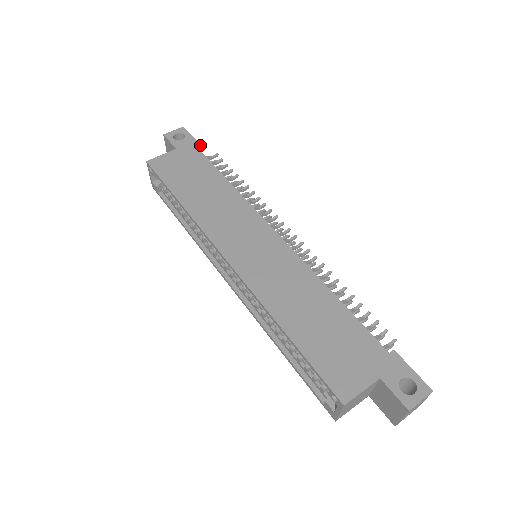
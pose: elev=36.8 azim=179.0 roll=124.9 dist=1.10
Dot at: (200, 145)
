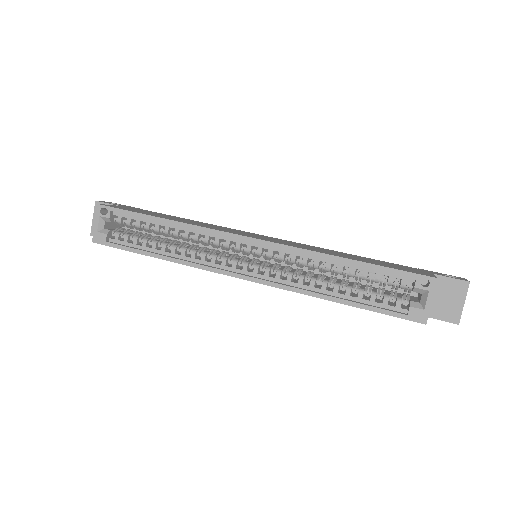
Dot at: occluded
